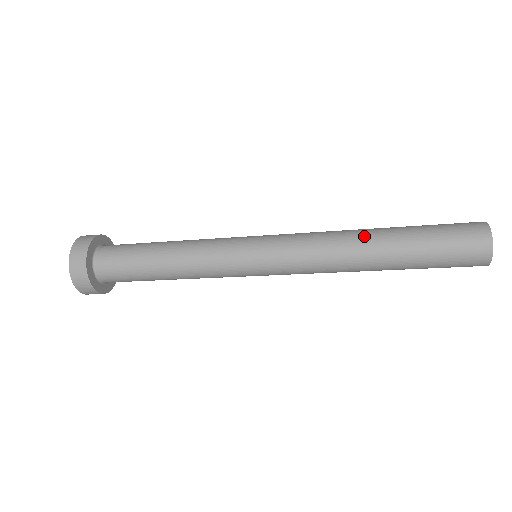
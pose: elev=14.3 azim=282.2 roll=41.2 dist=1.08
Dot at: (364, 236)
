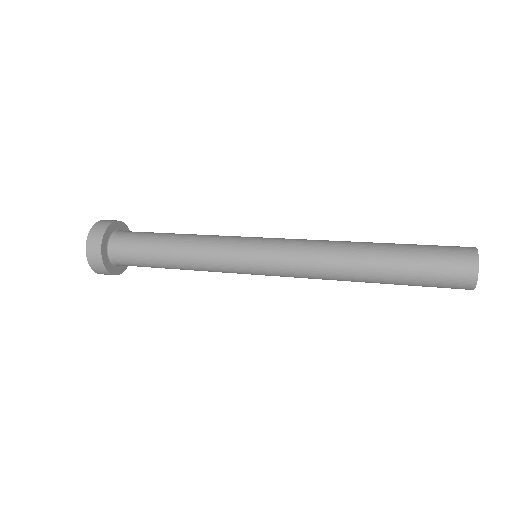
Dot at: (356, 255)
